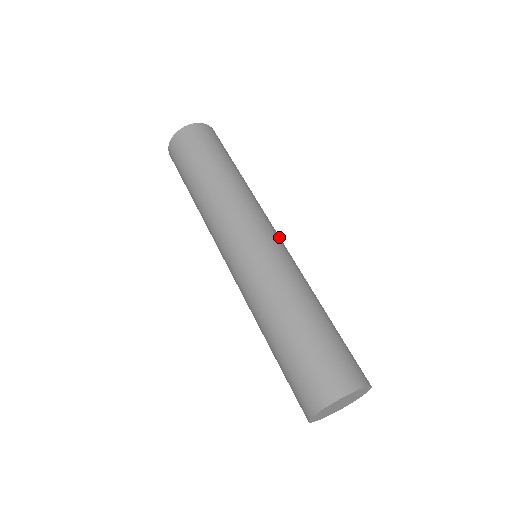
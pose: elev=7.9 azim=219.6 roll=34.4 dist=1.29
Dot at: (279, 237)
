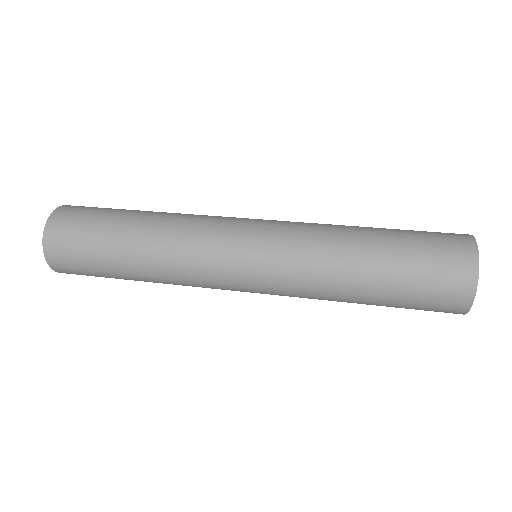
Dot at: (255, 219)
